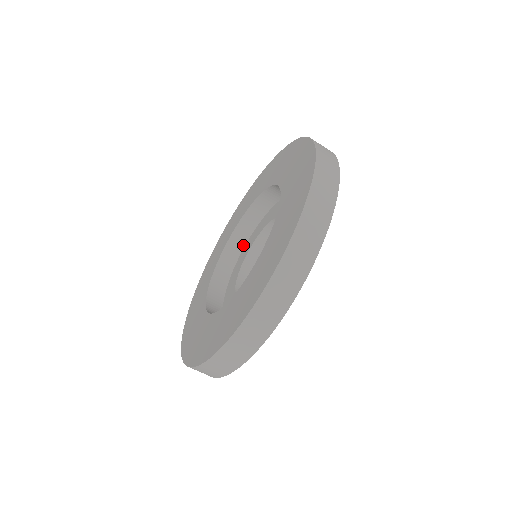
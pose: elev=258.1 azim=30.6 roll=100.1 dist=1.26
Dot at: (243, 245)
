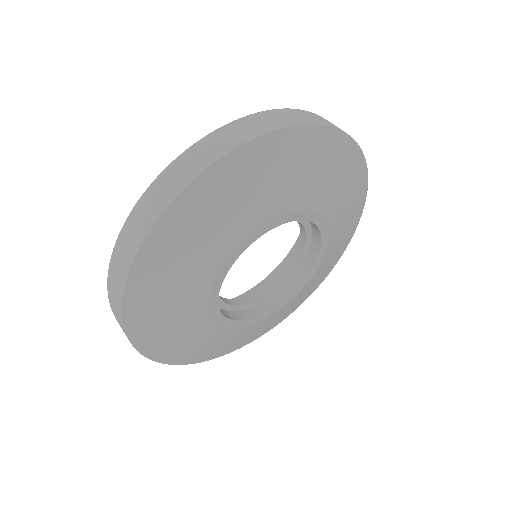
Dot at: occluded
